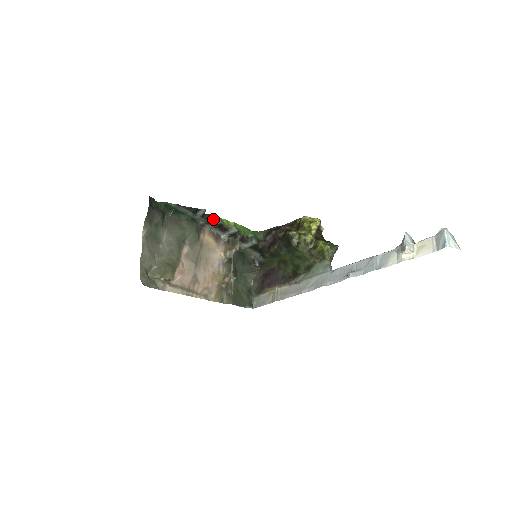
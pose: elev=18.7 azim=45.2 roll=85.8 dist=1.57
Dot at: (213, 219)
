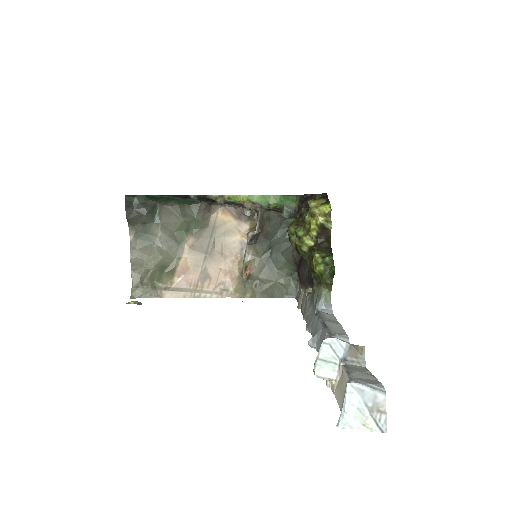
Dot at: (214, 200)
